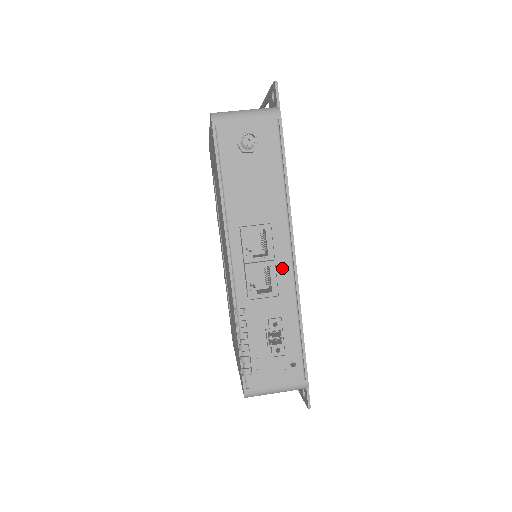
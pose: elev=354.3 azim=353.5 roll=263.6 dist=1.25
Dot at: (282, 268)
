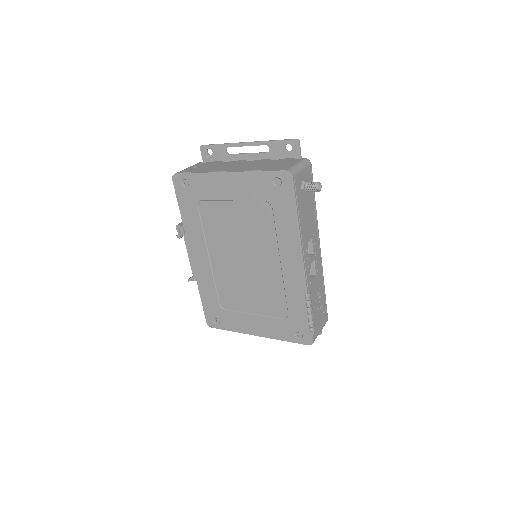
Dot at: (318, 259)
